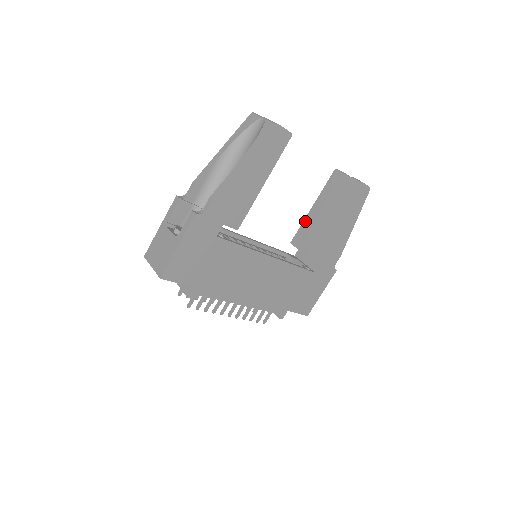
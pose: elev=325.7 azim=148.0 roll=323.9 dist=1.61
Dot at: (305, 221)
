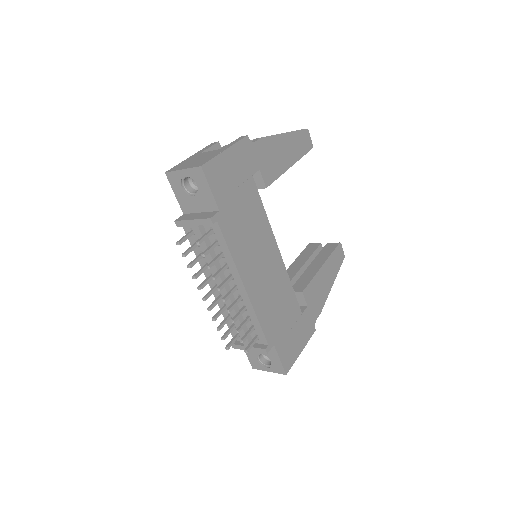
Dot at: occluded
